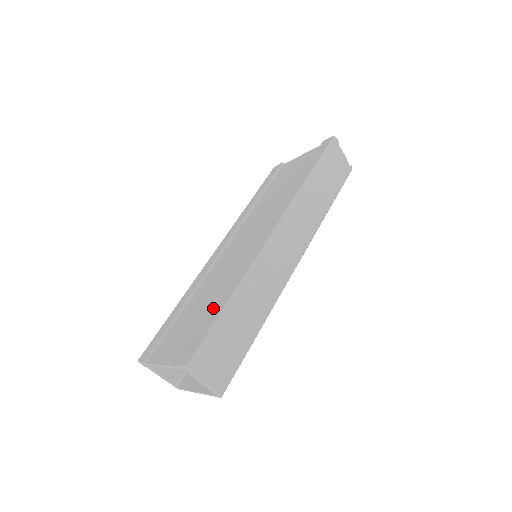
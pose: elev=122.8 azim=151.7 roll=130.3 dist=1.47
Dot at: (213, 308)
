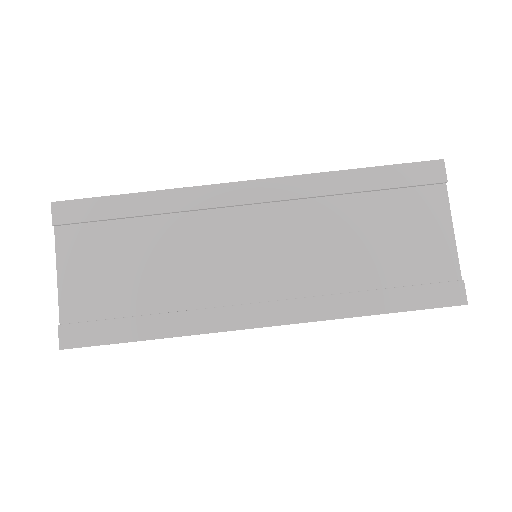
Dot at: (142, 305)
